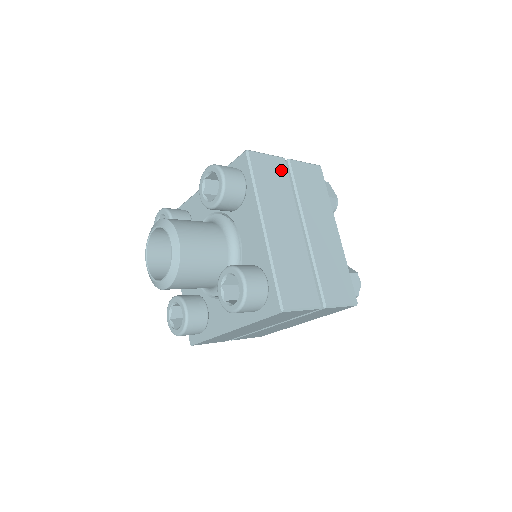
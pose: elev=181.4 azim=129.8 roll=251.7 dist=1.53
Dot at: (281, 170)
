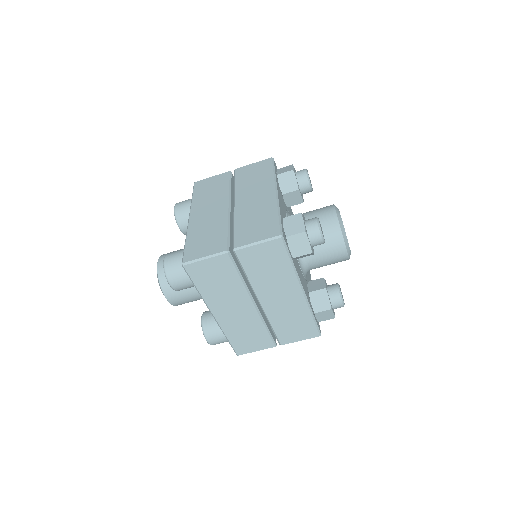
Dot at: (223, 179)
